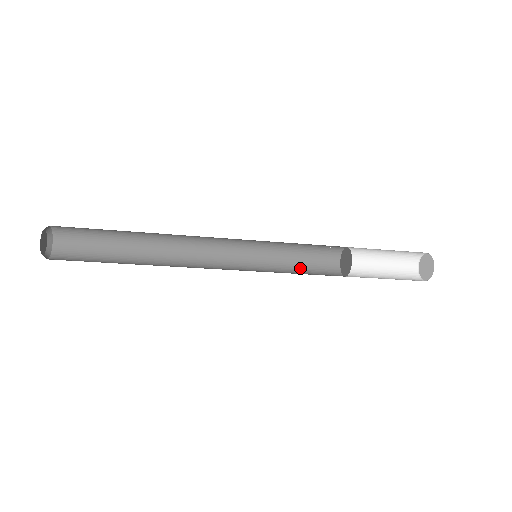
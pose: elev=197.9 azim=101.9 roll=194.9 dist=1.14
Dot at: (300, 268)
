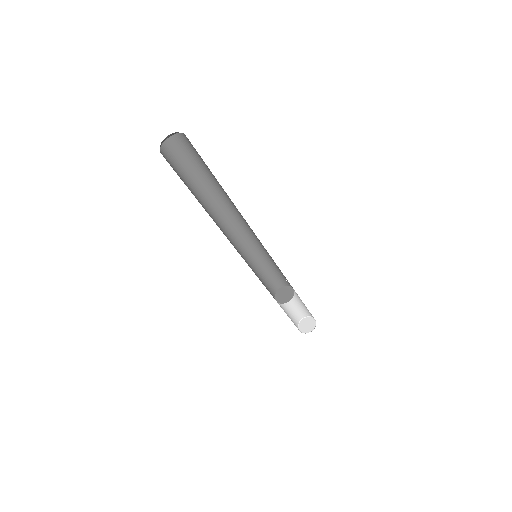
Dot at: (262, 277)
